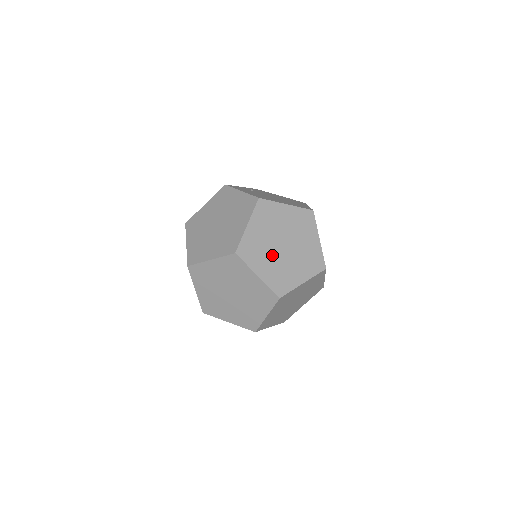
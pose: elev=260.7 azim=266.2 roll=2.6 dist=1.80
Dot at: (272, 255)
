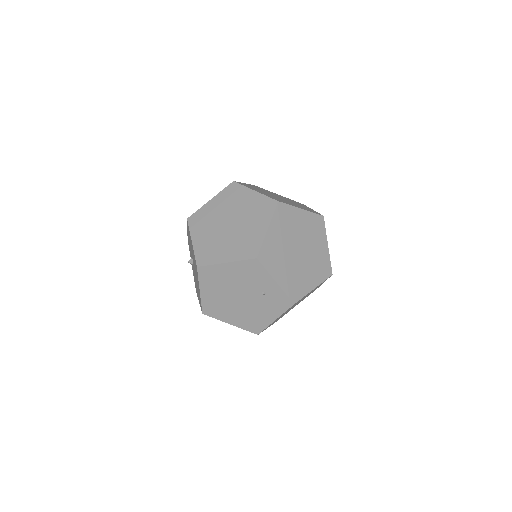
Dot at: (268, 194)
